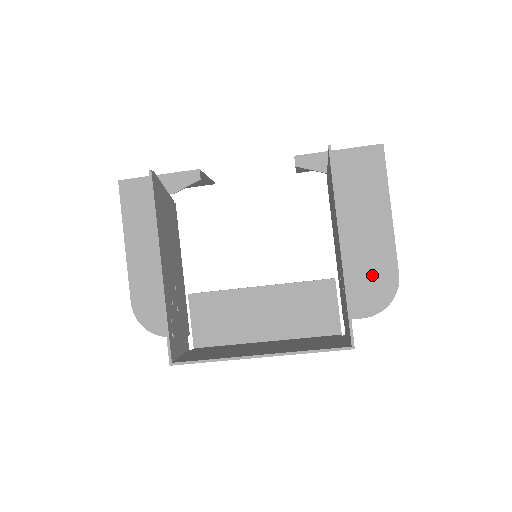
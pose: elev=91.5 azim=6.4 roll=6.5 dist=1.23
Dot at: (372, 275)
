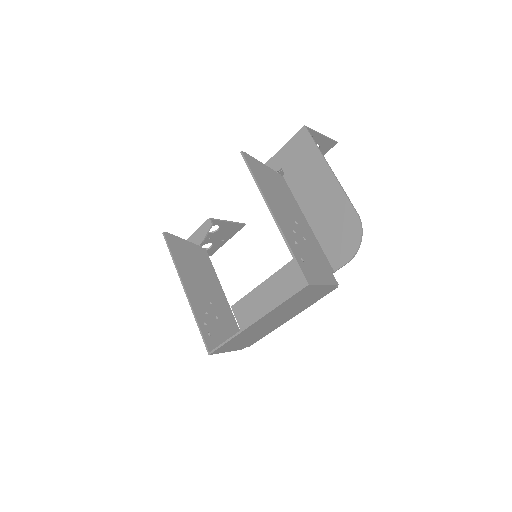
Dot at: (338, 225)
